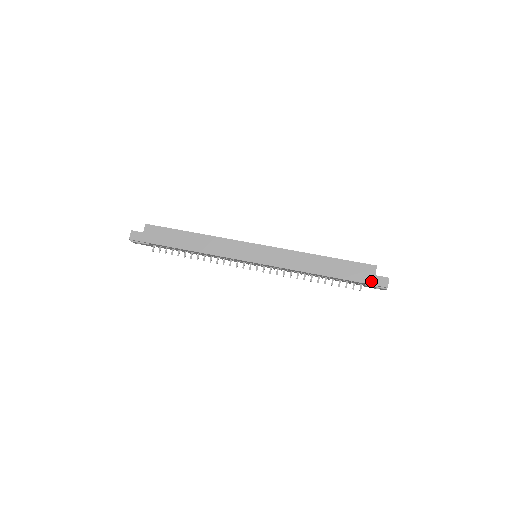
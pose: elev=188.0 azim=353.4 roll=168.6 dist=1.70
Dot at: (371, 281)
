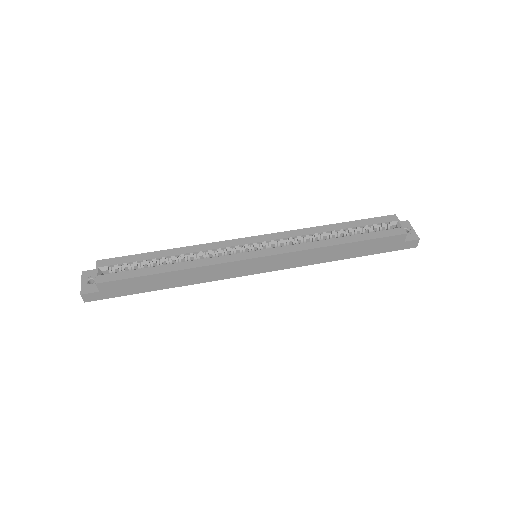
Dot at: (399, 248)
